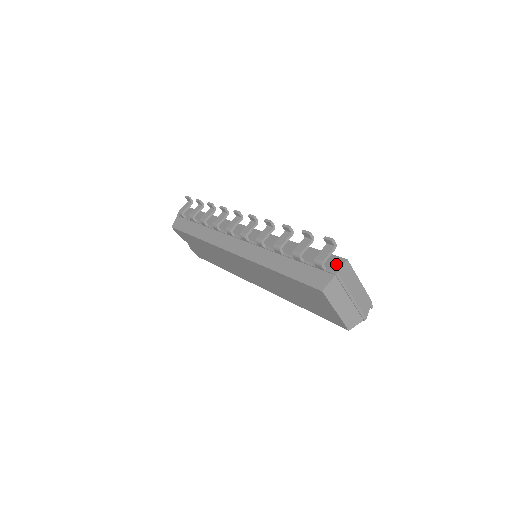
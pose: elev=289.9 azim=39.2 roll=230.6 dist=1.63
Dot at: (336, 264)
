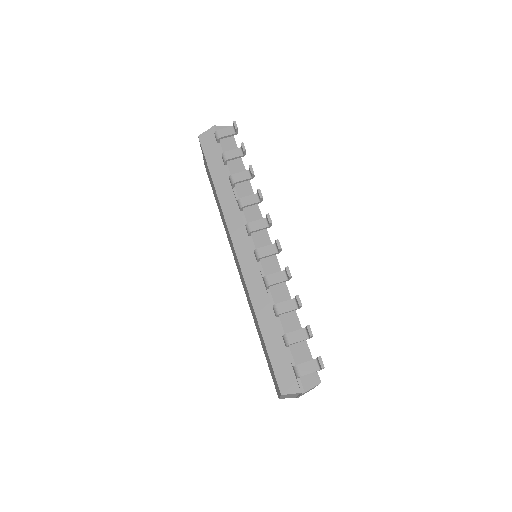
Dot at: (310, 380)
